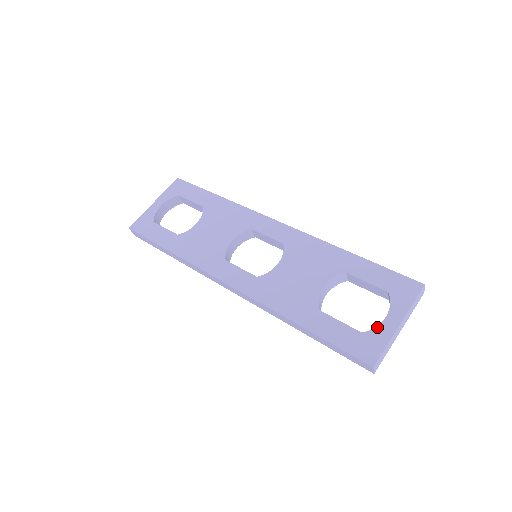
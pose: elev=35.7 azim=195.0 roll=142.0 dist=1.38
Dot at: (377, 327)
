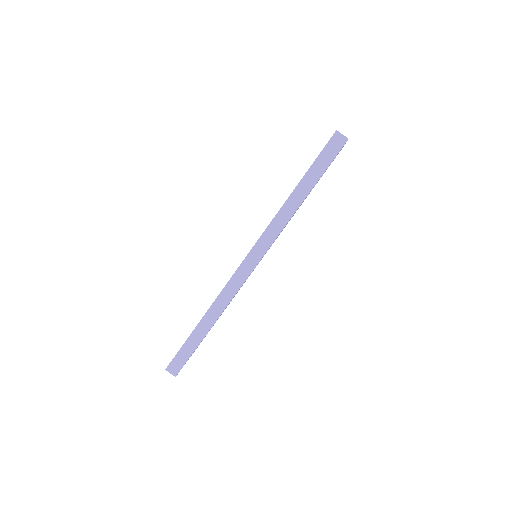
Dot at: occluded
